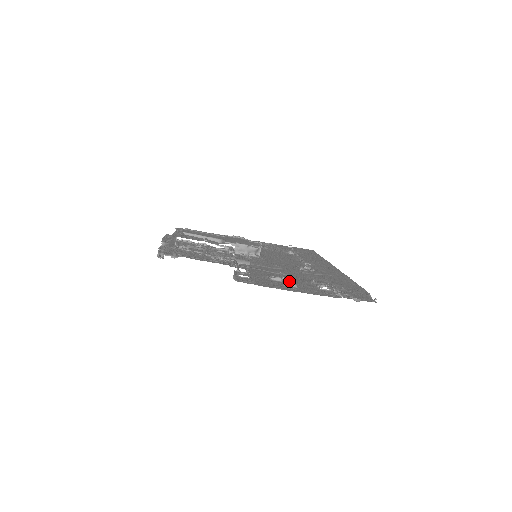
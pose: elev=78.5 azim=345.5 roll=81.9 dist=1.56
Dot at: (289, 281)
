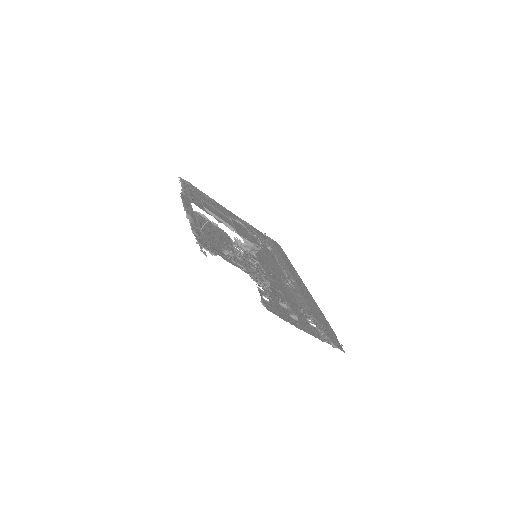
Dot at: (290, 308)
